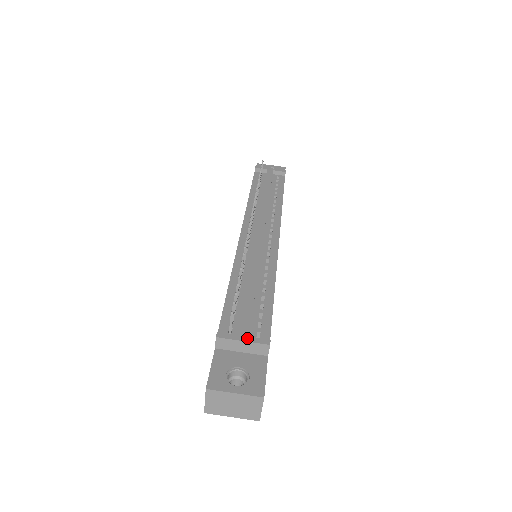
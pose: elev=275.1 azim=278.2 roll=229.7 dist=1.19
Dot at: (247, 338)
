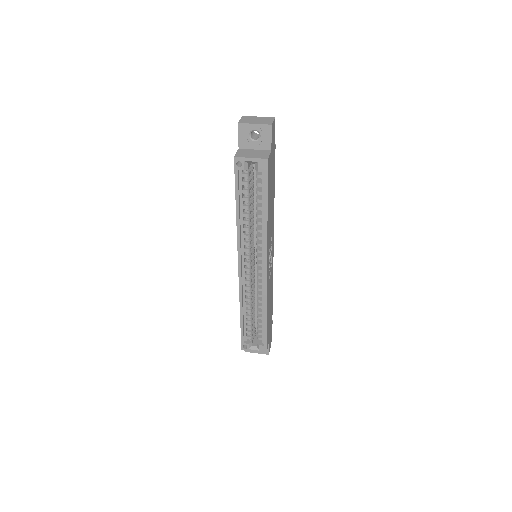
Dot at: occluded
